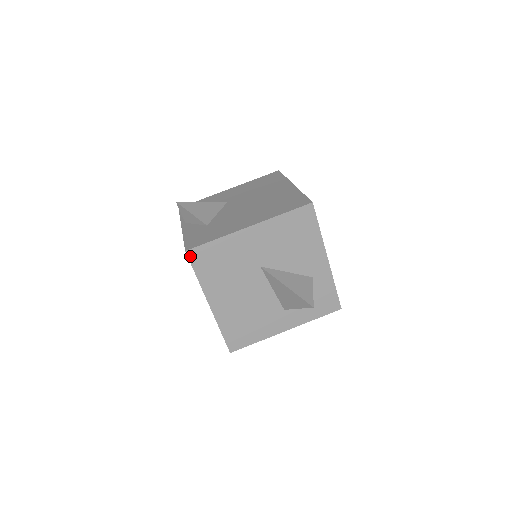
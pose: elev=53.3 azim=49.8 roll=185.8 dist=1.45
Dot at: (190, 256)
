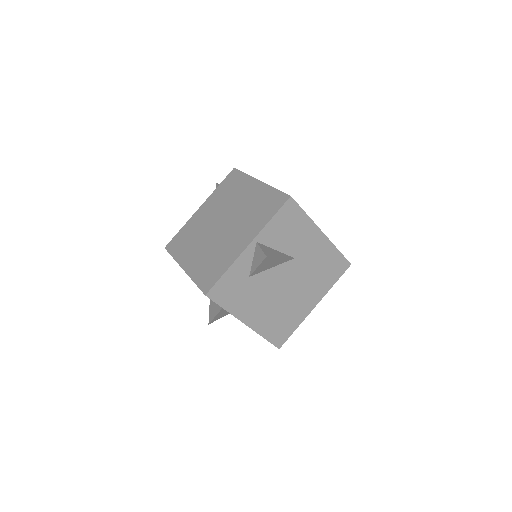
Dot at: (204, 293)
